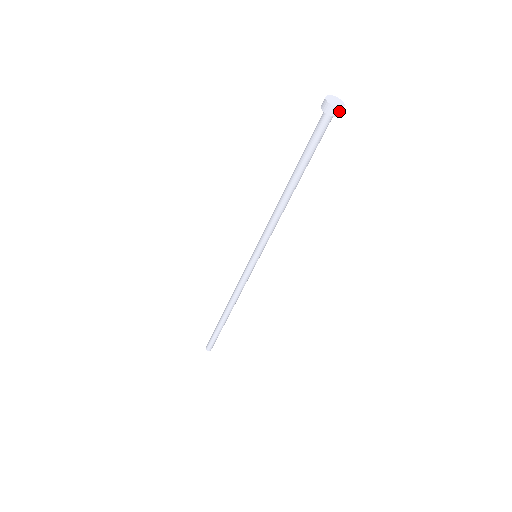
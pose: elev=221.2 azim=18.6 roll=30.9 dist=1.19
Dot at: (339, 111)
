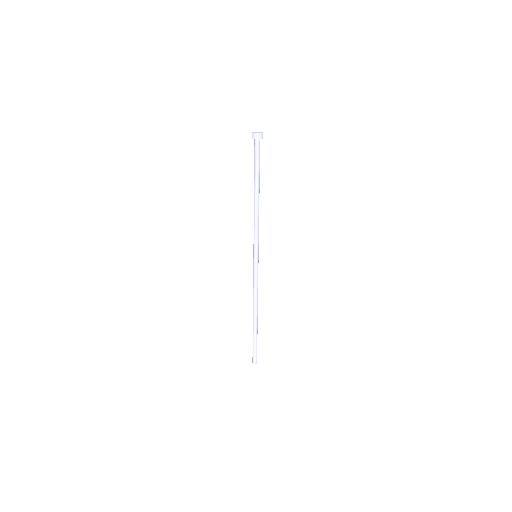
Dot at: (262, 135)
